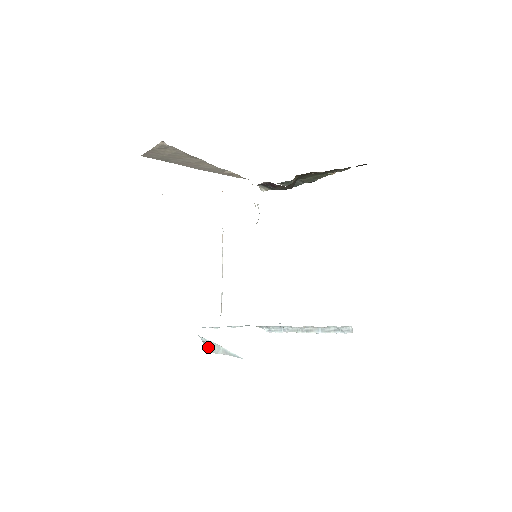
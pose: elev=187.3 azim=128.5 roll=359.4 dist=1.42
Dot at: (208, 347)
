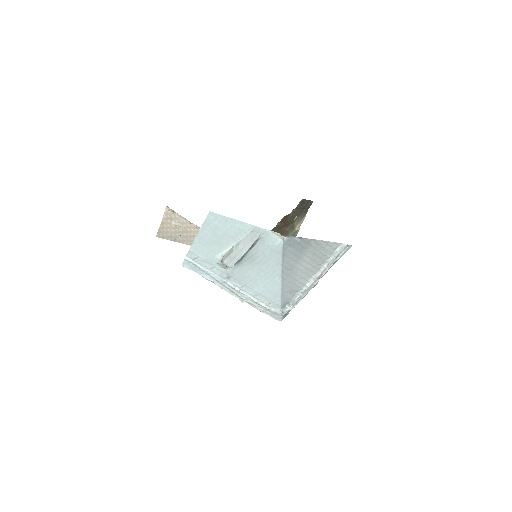
Dot at: (225, 257)
